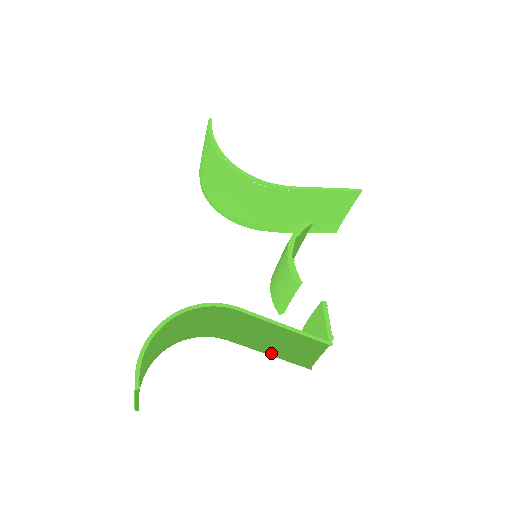
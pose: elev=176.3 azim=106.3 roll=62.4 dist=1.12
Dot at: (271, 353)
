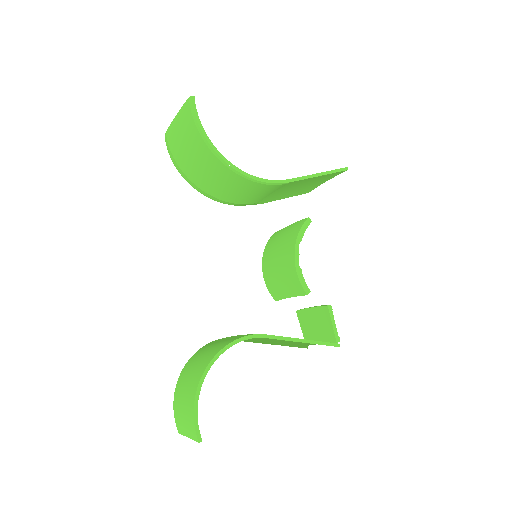
Dot at: (275, 342)
